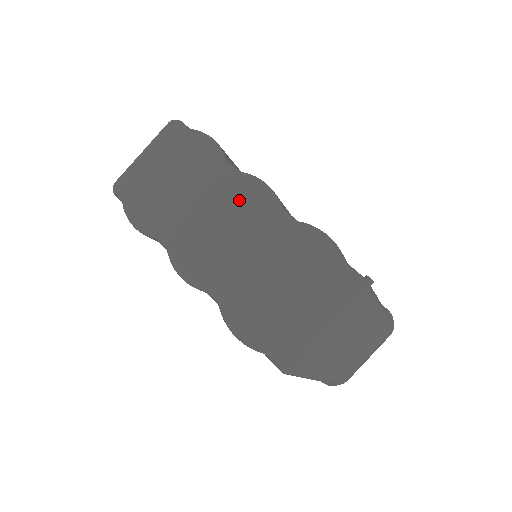
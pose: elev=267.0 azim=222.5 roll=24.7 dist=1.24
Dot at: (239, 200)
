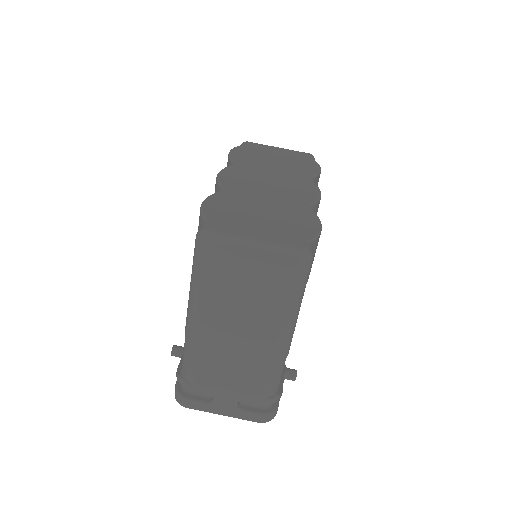
Dot at: (297, 186)
